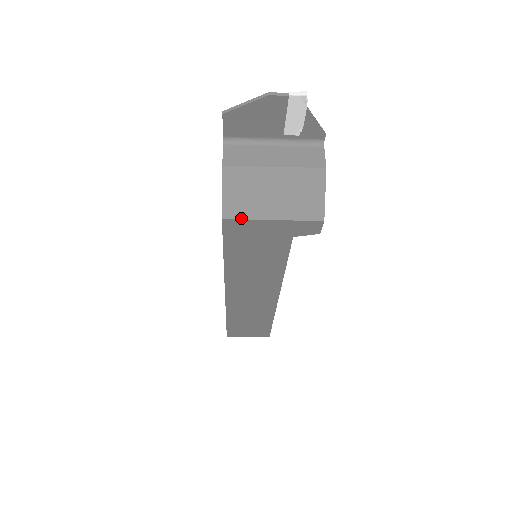
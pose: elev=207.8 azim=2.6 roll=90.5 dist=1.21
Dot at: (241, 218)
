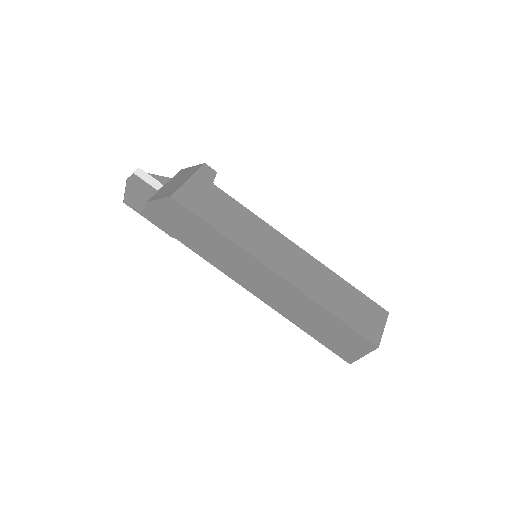
Dot at: (177, 190)
